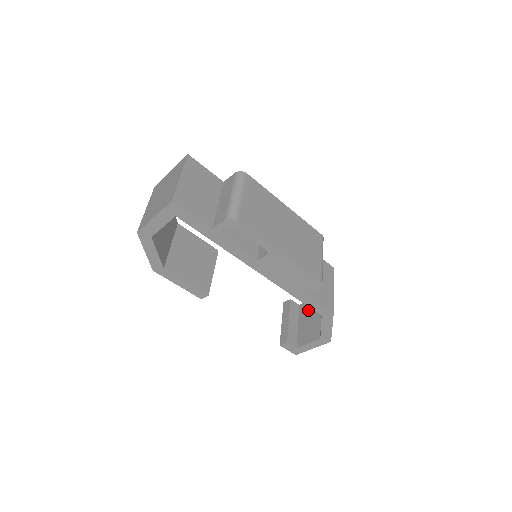
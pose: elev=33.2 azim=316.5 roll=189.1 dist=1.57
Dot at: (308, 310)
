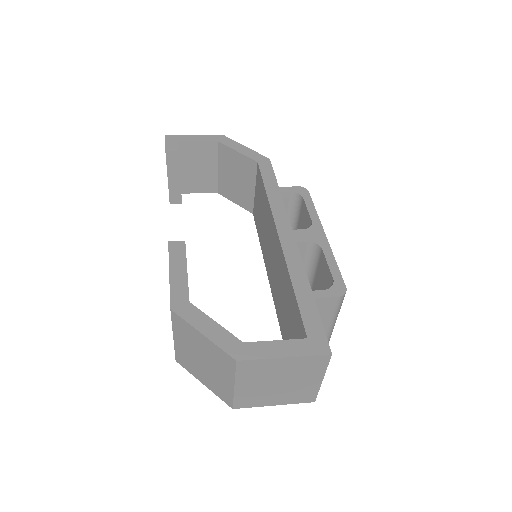
Dot at: (197, 155)
